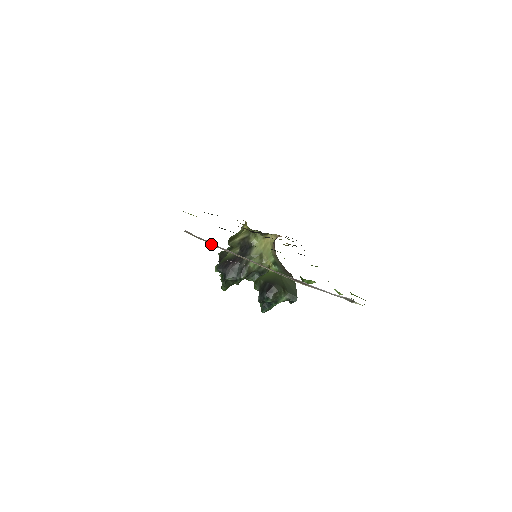
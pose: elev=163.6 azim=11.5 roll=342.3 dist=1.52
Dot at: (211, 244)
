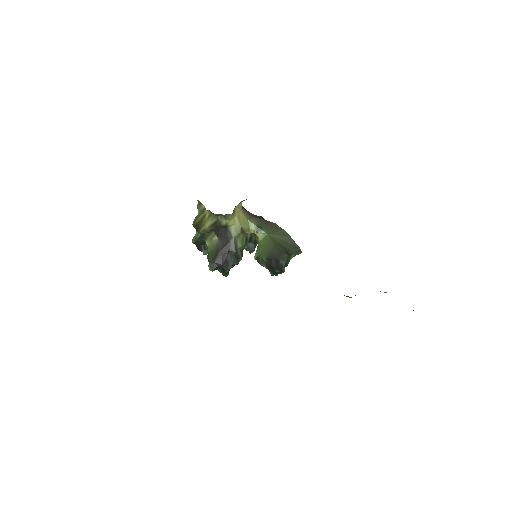
Dot at: occluded
